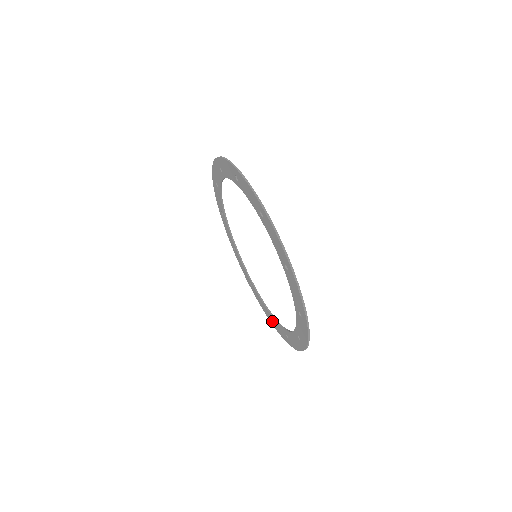
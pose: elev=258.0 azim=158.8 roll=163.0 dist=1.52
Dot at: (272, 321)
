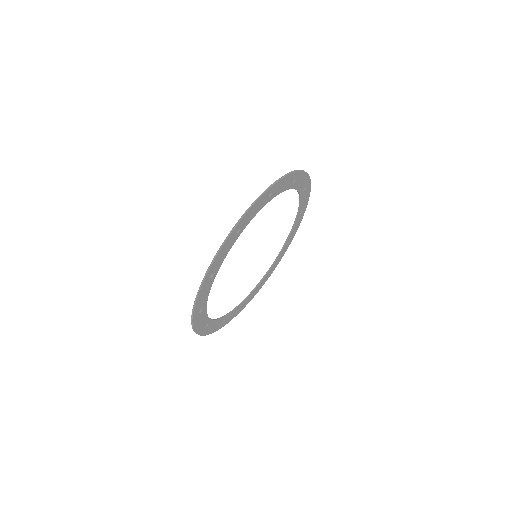
Dot at: (202, 327)
